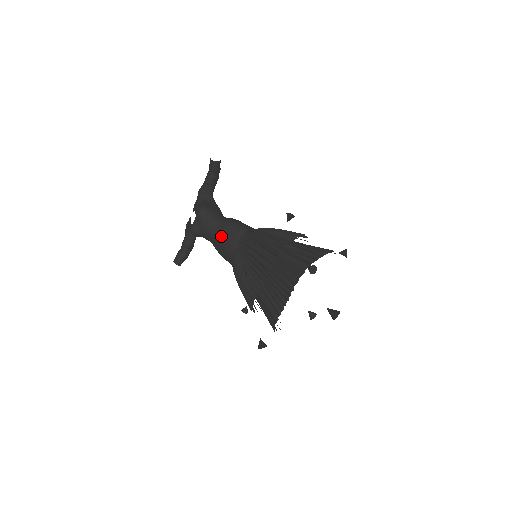
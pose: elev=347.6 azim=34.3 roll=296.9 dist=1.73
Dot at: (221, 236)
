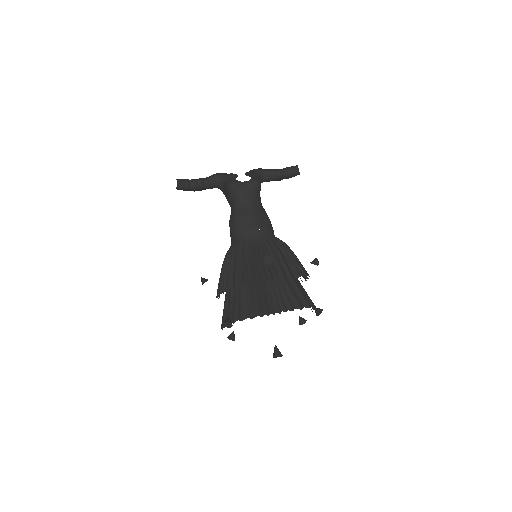
Dot at: (256, 215)
